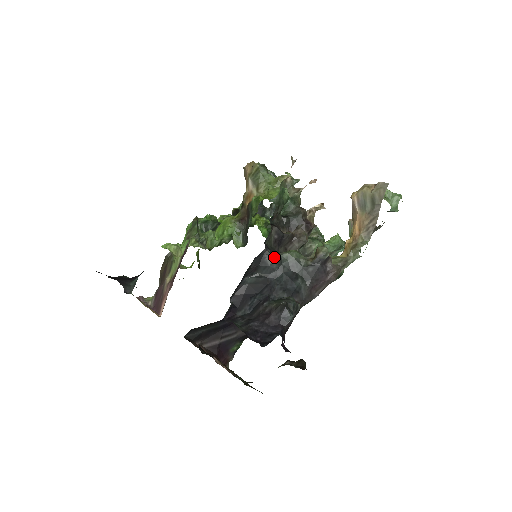
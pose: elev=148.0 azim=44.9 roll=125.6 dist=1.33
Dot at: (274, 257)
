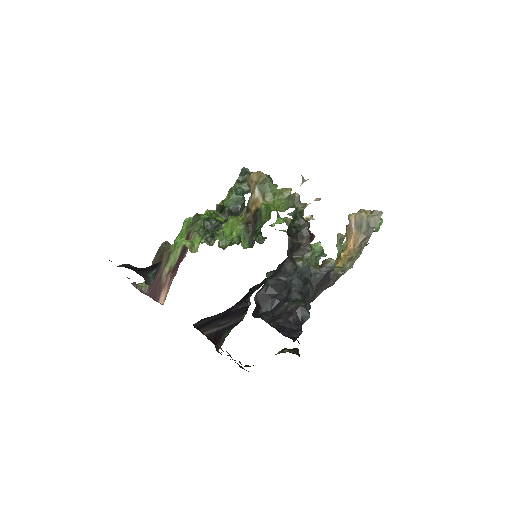
Dot at: (293, 264)
